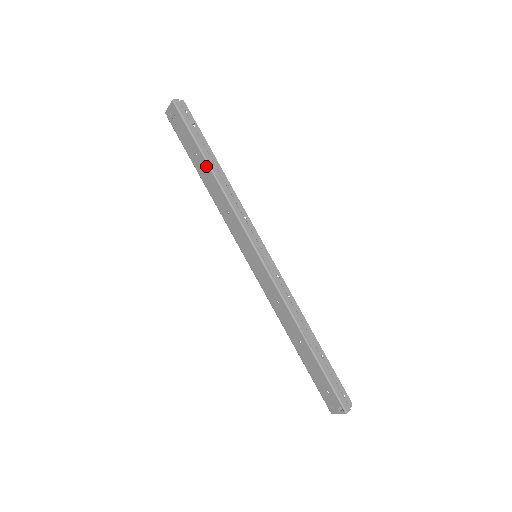
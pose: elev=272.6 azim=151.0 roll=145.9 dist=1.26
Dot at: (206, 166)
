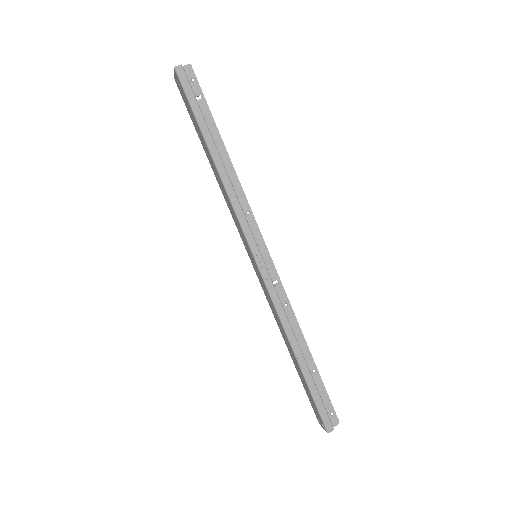
Dot at: (208, 150)
